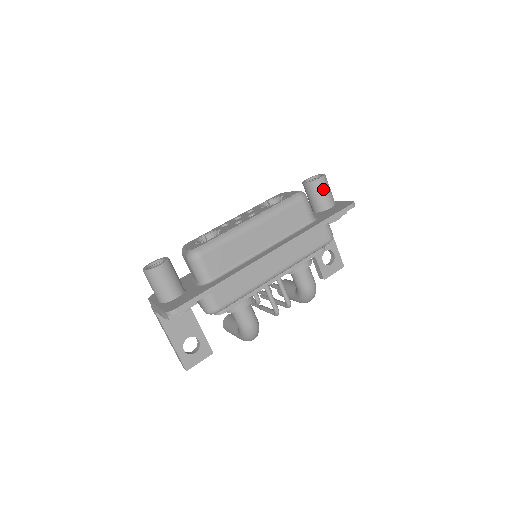
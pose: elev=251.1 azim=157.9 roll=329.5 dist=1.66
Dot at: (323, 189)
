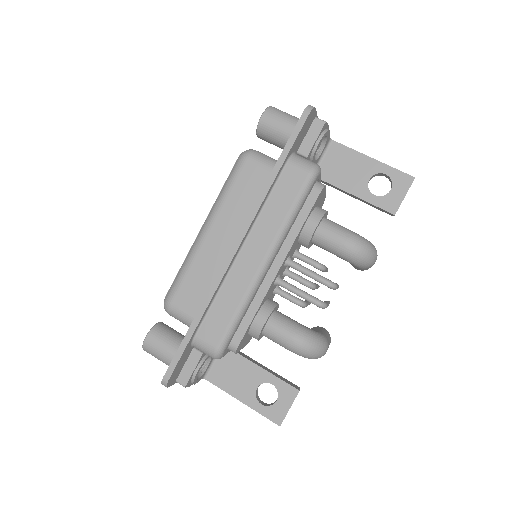
Dot at: (274, 124)
